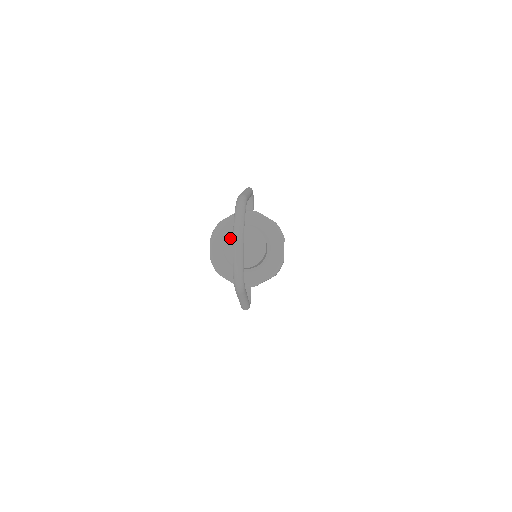
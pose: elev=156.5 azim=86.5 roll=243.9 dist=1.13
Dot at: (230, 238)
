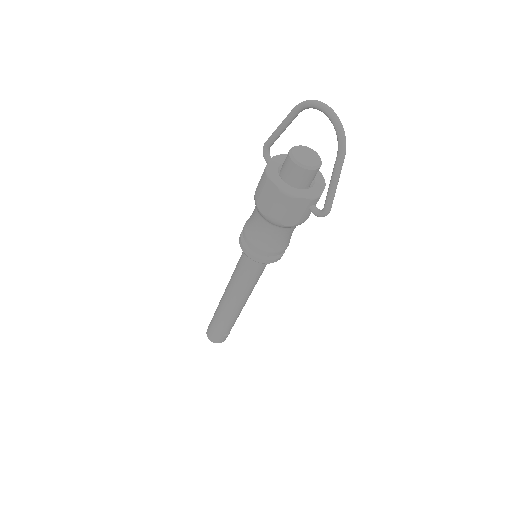
Dot at: (294, 154)
